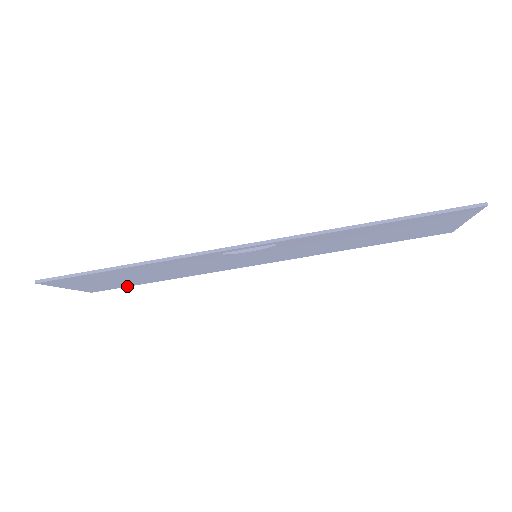
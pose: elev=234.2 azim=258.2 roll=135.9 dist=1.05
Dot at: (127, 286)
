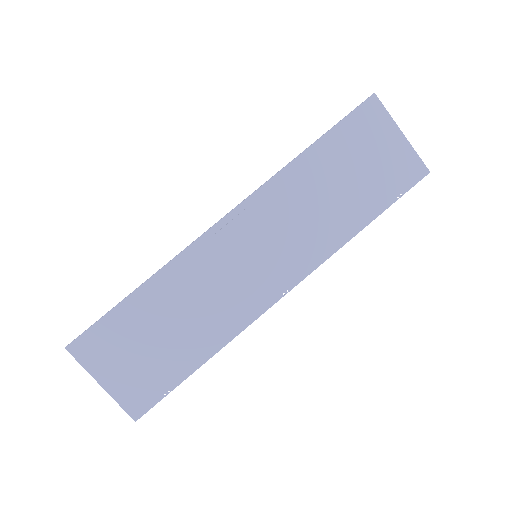
Dot at: (168, 392)
